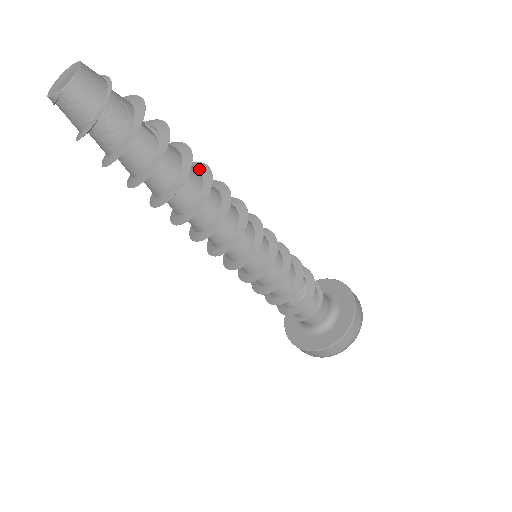
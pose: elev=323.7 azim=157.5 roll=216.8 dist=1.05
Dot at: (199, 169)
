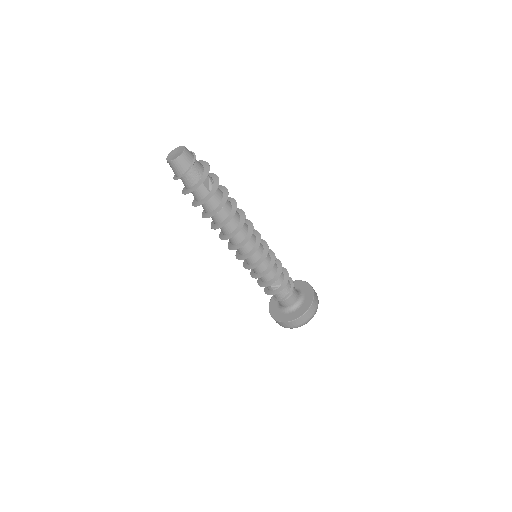
Dot at: (233, 207)
